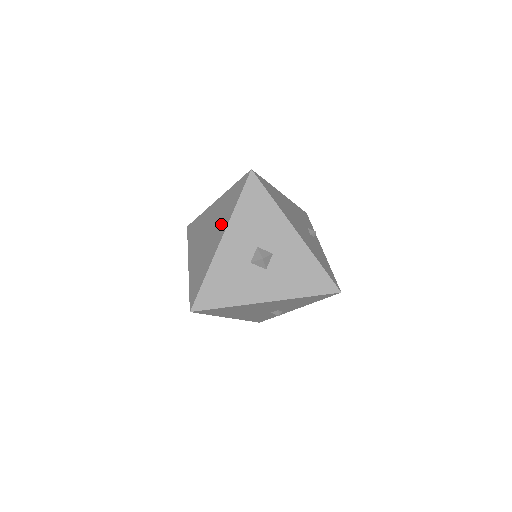
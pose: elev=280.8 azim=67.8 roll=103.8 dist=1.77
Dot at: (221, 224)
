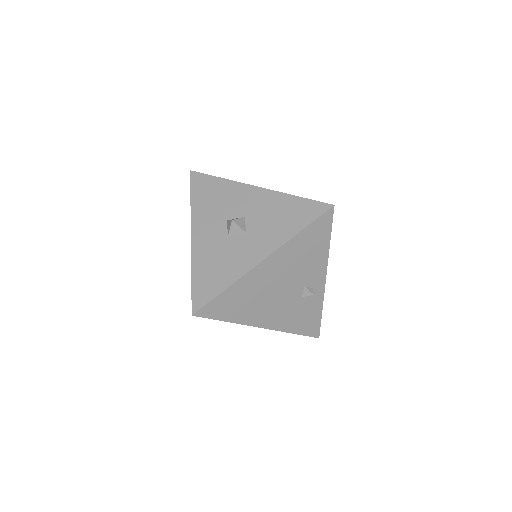
Dot at: occluded
